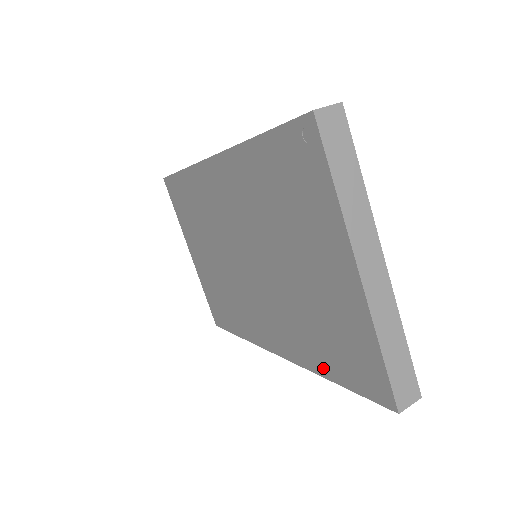
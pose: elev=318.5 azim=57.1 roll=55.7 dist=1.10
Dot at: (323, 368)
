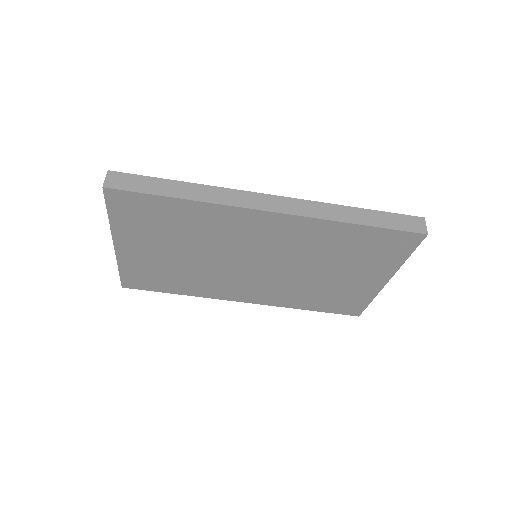
Dot at: (305, 307)
